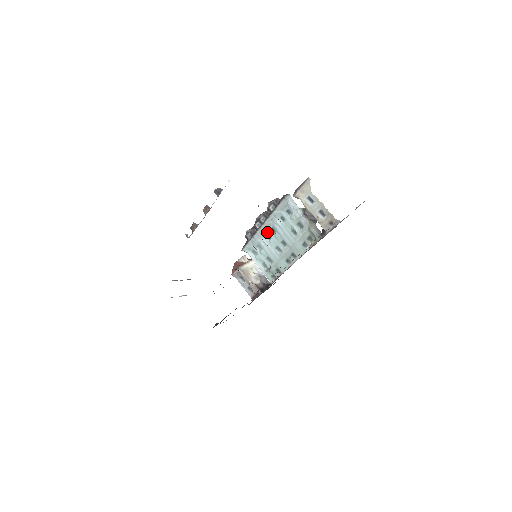
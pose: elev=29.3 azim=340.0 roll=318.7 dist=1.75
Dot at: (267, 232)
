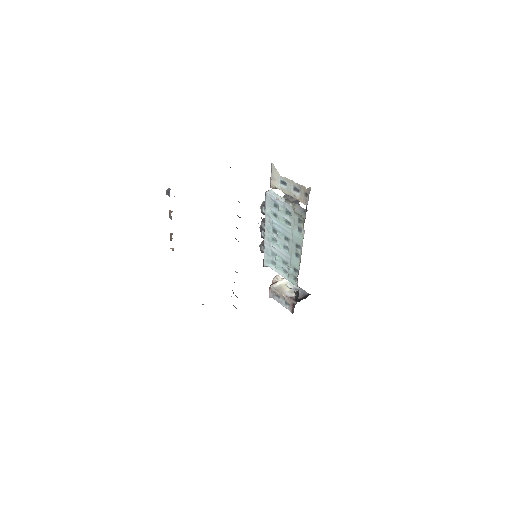
Dot at: (271, 236)
